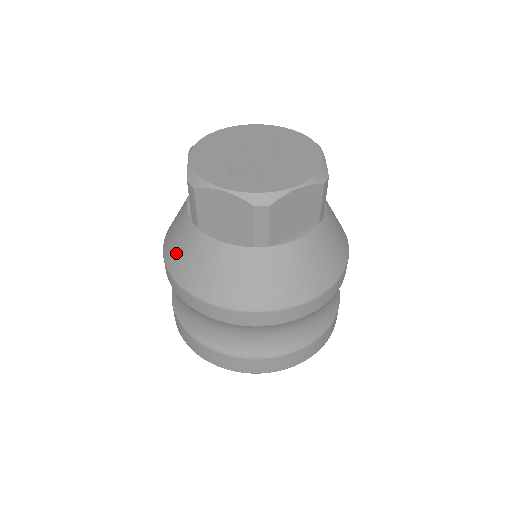
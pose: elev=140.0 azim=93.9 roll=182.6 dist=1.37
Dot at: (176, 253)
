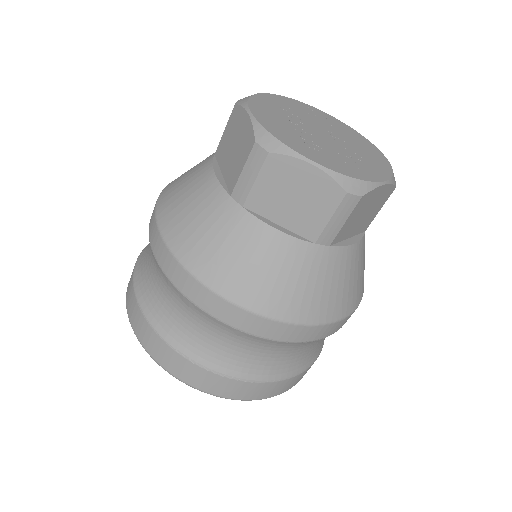
Dot at: (193, 233)
